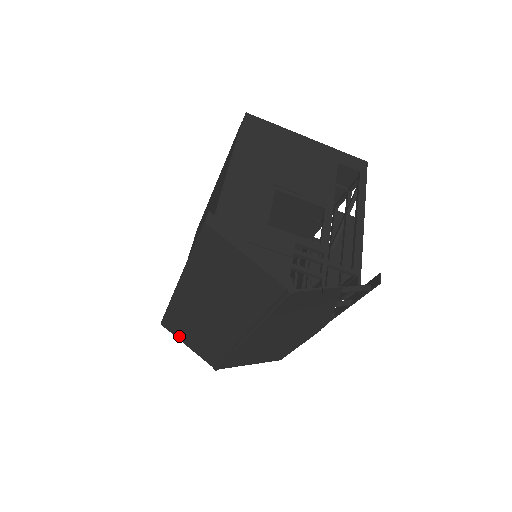
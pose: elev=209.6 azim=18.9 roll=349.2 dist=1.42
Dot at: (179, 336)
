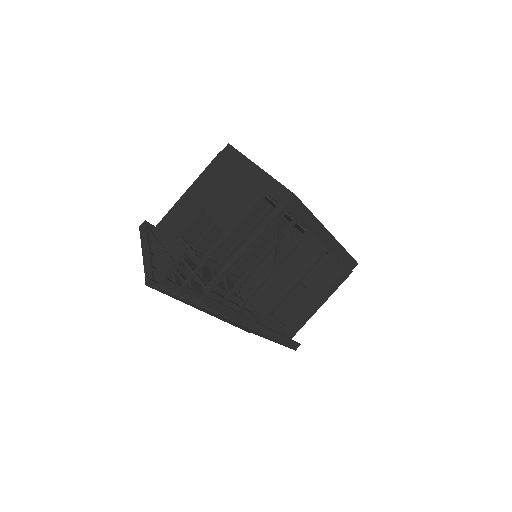
Dot at: occluded
